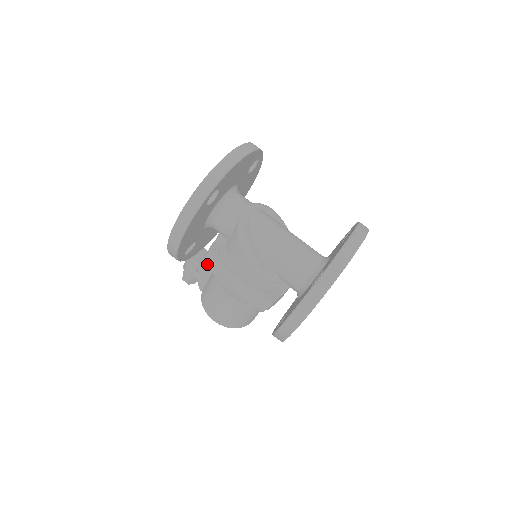
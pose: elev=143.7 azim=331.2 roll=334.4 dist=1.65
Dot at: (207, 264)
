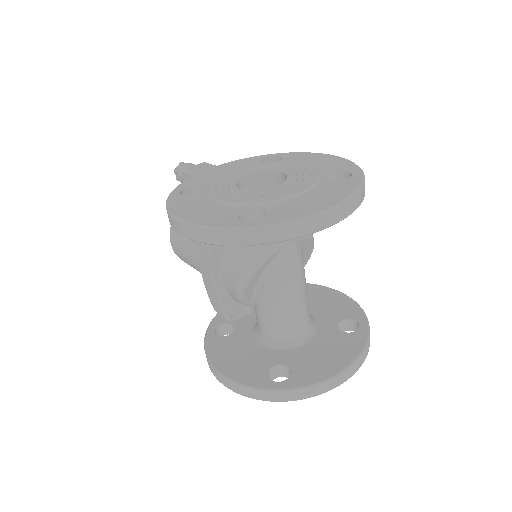
Dot at: occluded
